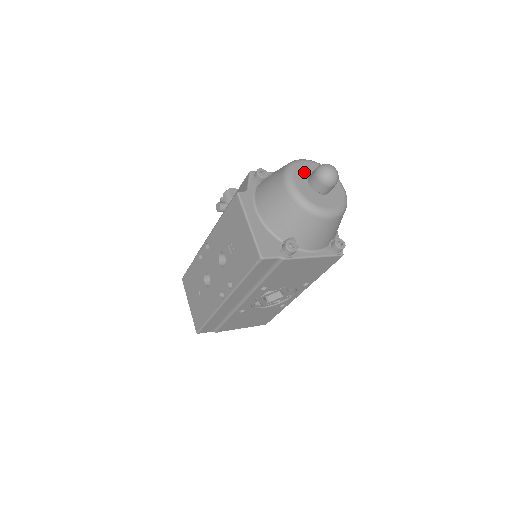
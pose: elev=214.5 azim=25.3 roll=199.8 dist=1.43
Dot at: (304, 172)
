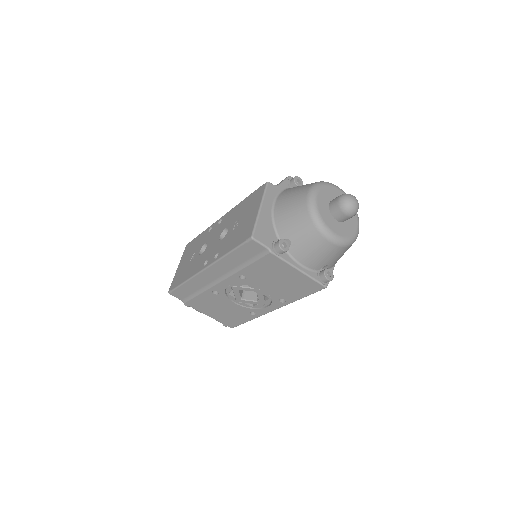
Dot at: (331, 194)
